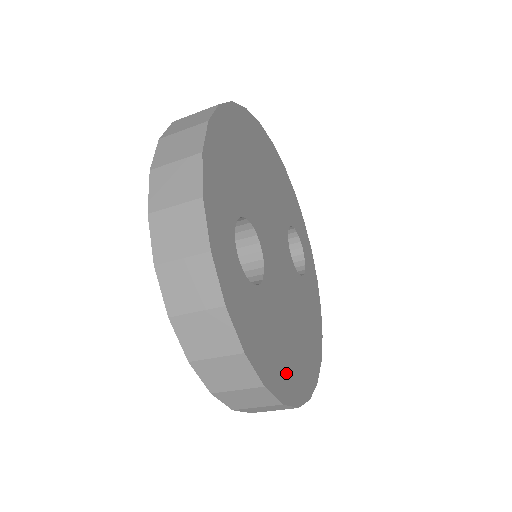
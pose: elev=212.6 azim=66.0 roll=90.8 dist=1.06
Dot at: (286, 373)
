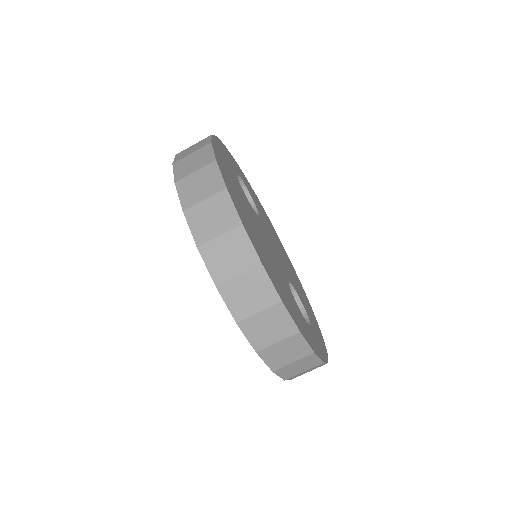
Dot at: (231, 187)
